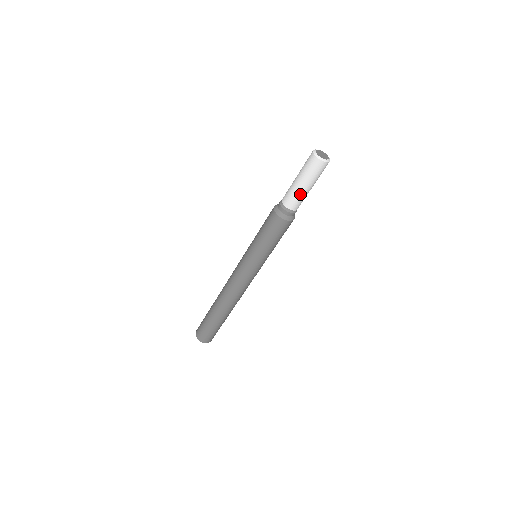
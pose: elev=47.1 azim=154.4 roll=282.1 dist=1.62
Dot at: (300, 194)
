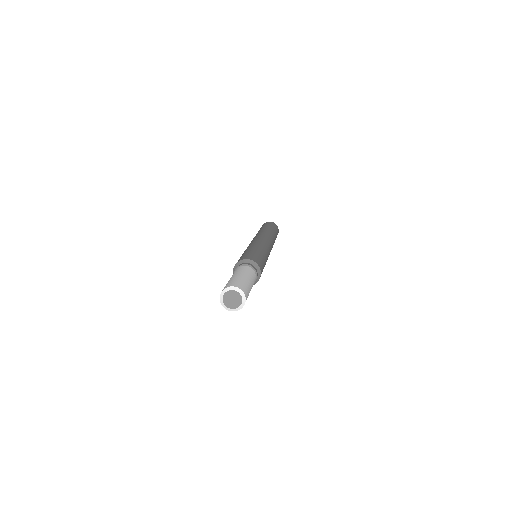
Dot at: occluded
